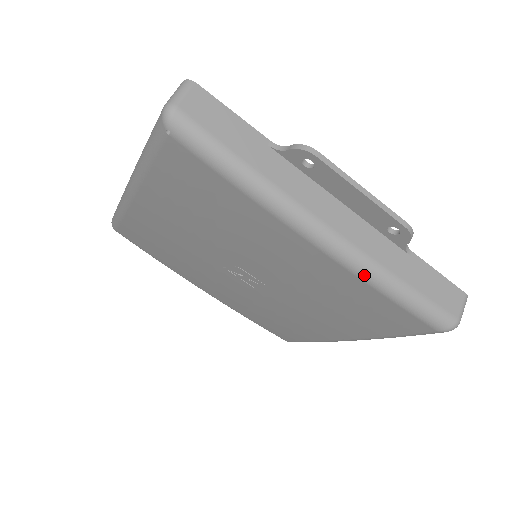
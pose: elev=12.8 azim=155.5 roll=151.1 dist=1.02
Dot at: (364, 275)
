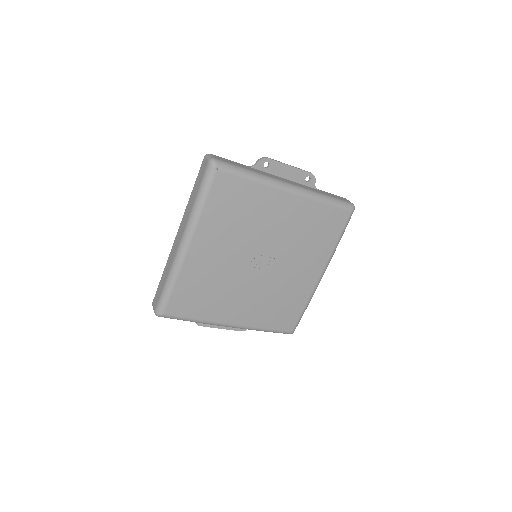
Dot at: (314, 197)
